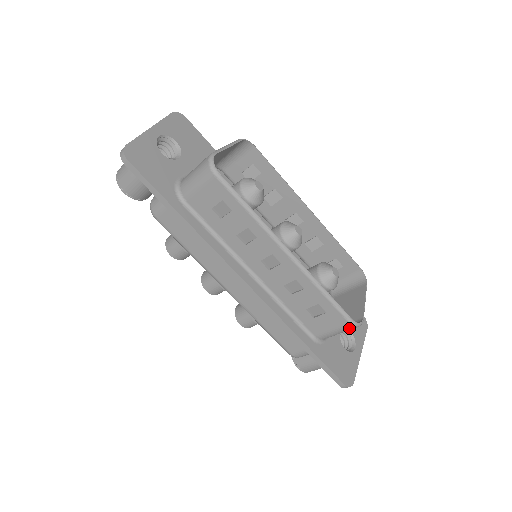
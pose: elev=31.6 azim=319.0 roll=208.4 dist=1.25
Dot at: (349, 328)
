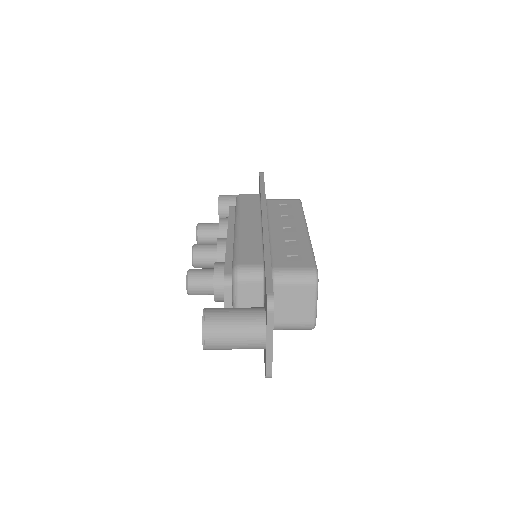
Dot at: occluded
